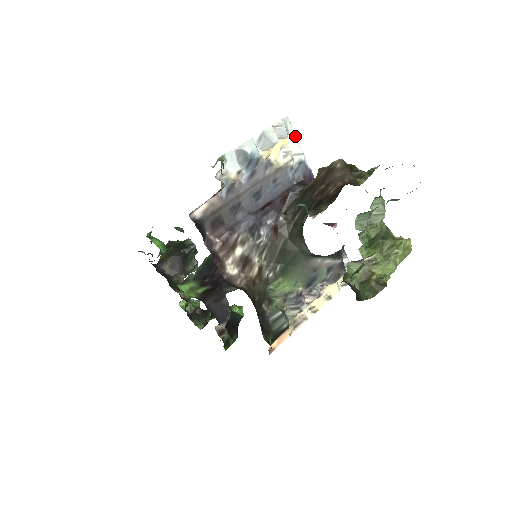
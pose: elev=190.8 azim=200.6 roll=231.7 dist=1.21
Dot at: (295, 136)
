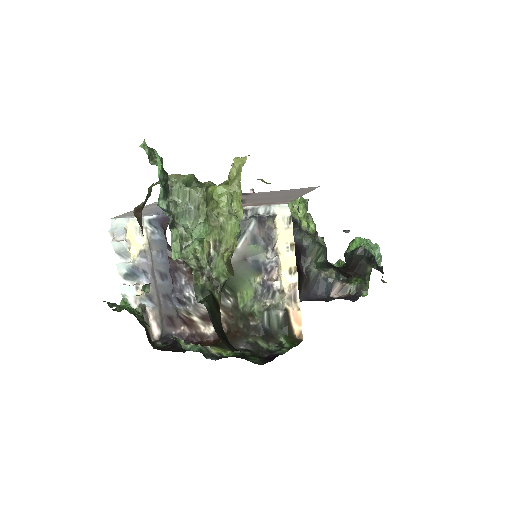
Dot at: (127, 219)
